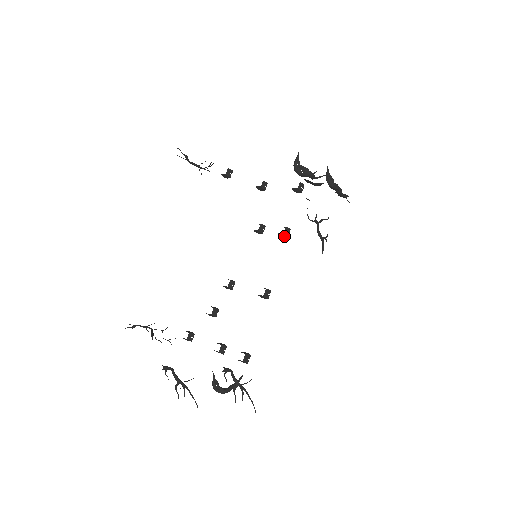
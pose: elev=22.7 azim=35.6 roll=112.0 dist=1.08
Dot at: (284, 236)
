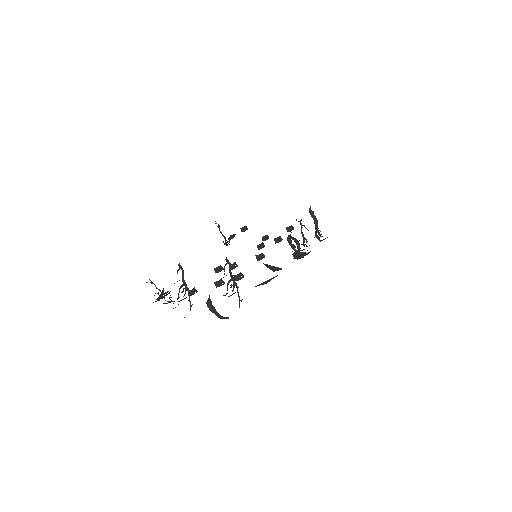
Dot at: (278, 242)
